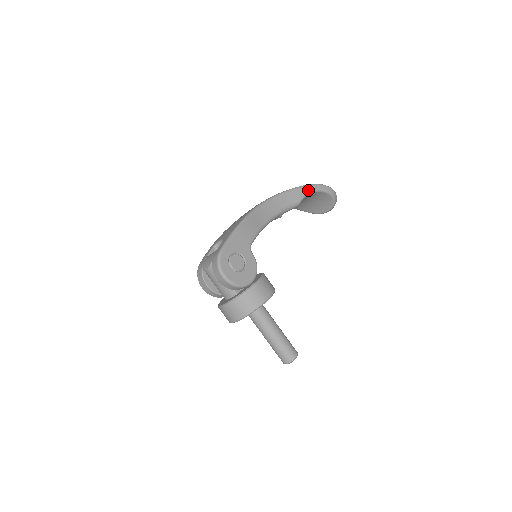
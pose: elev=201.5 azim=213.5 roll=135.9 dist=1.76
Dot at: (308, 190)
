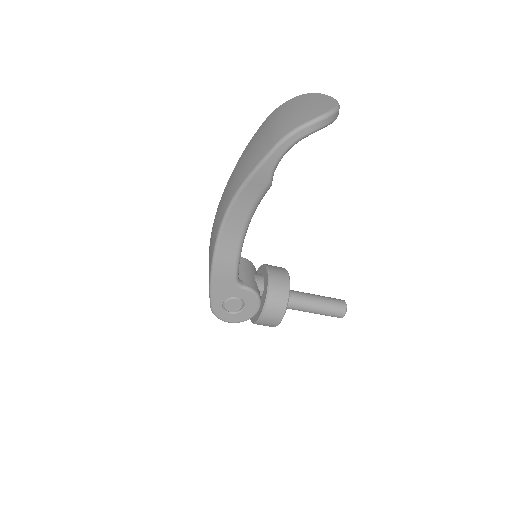
Dot at: (272, 163)
